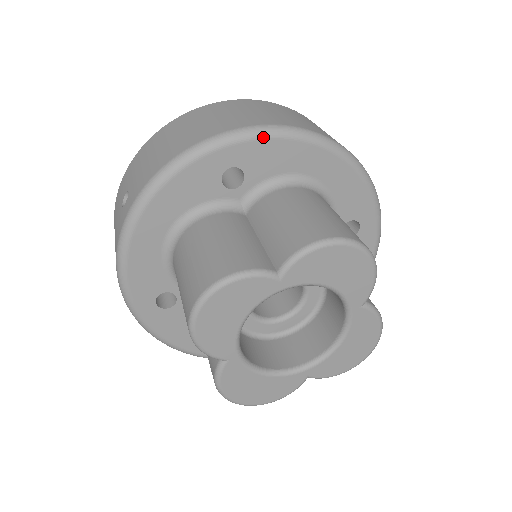
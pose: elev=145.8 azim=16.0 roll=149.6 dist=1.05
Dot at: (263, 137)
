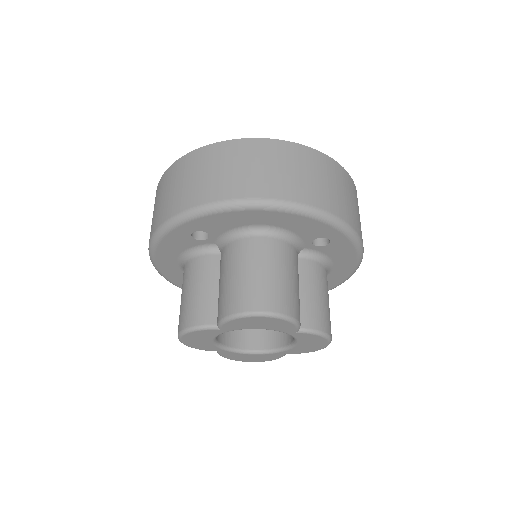
Dot at: (205, 215)
